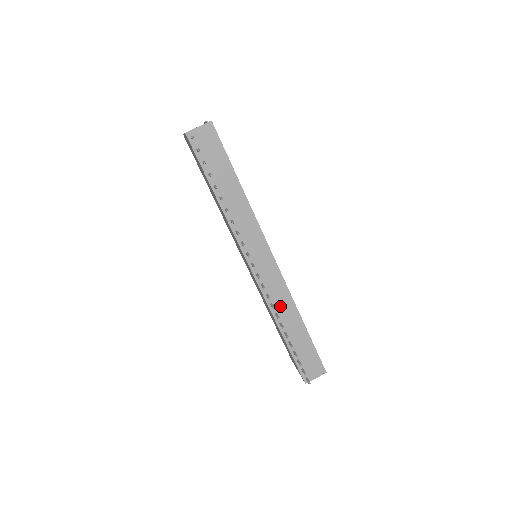
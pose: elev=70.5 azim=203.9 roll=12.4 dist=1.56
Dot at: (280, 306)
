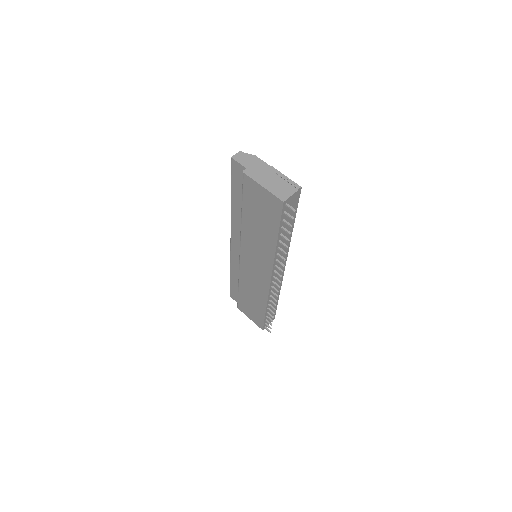
Dot at: occluded
